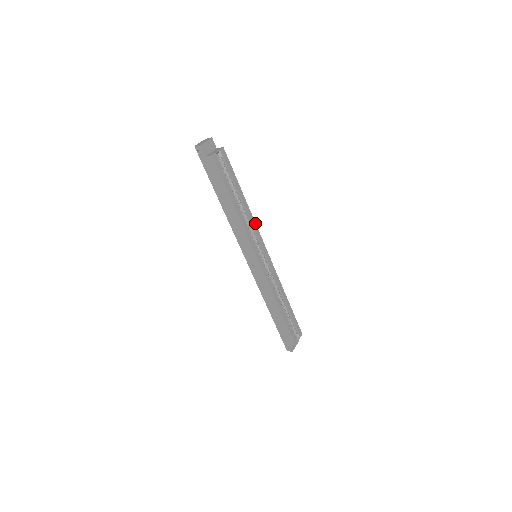
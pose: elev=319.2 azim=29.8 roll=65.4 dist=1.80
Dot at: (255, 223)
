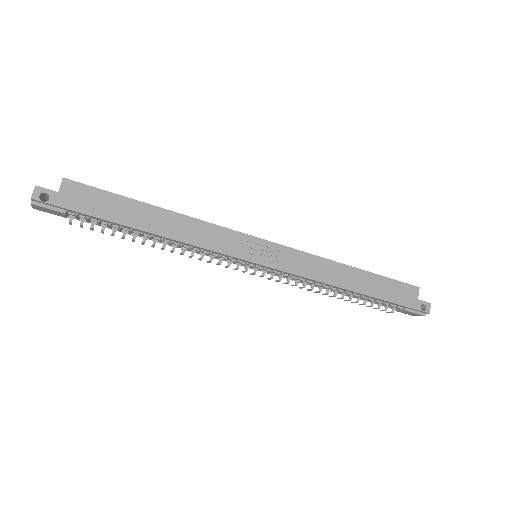
Dot at: occluded
